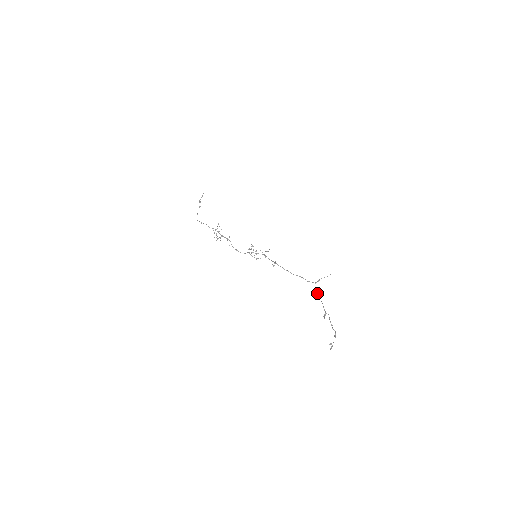
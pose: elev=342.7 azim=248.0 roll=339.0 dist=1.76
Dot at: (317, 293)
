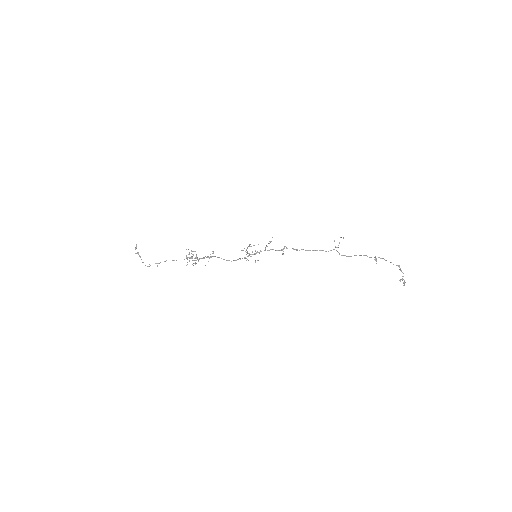
Dot at: occluded
